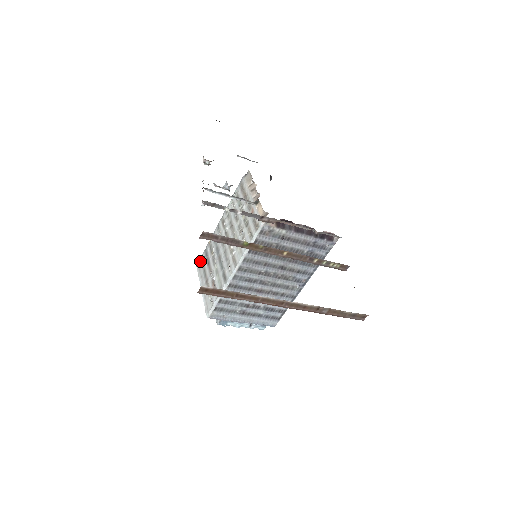
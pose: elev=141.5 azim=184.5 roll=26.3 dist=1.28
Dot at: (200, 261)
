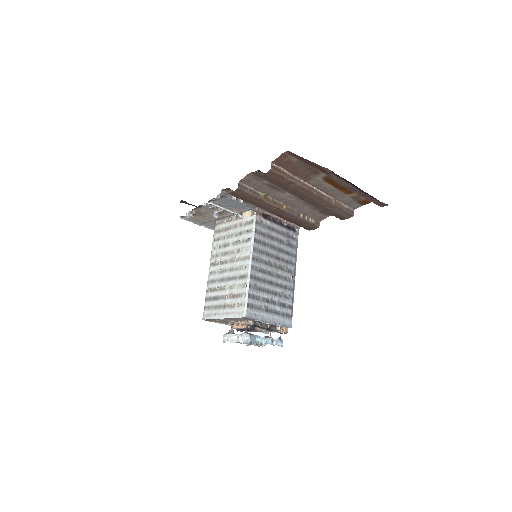
Dot at: (205, 311)
